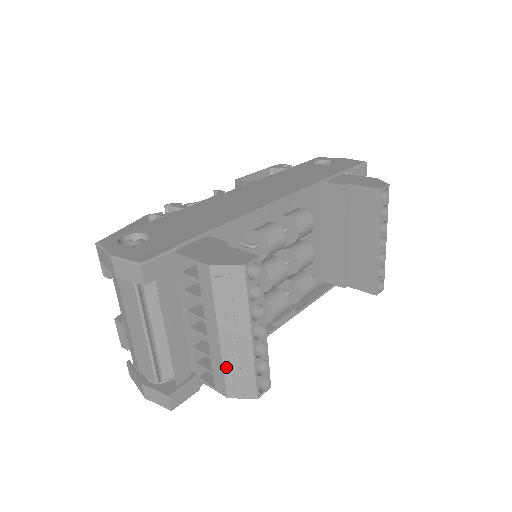
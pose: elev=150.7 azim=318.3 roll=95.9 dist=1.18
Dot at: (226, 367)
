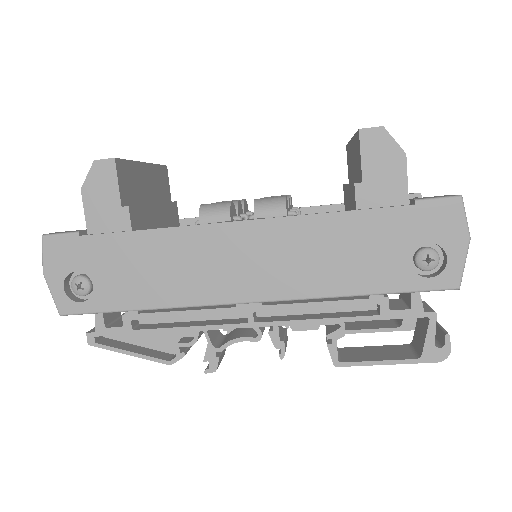
Dot at: occluded
